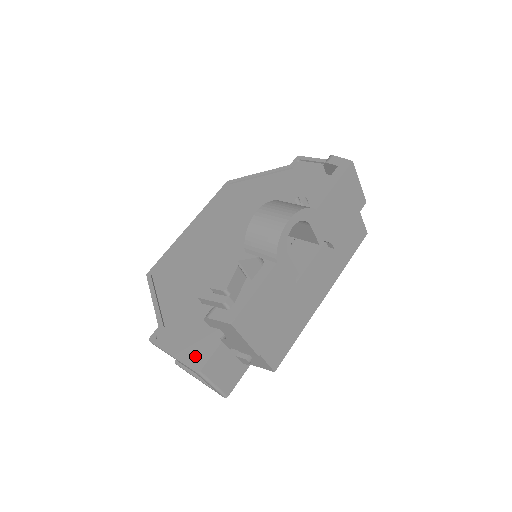
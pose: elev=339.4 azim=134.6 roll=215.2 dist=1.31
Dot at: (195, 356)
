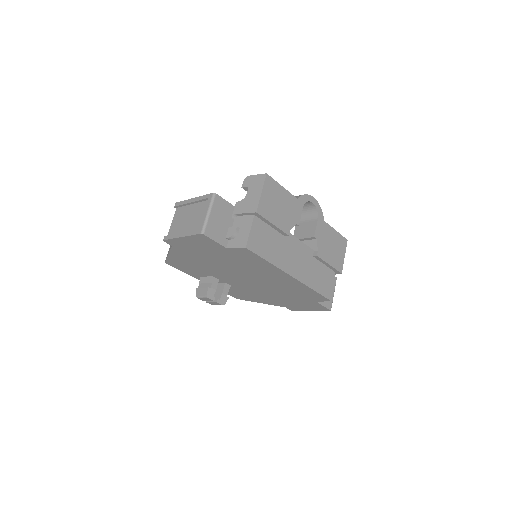
Dot at: occluded
